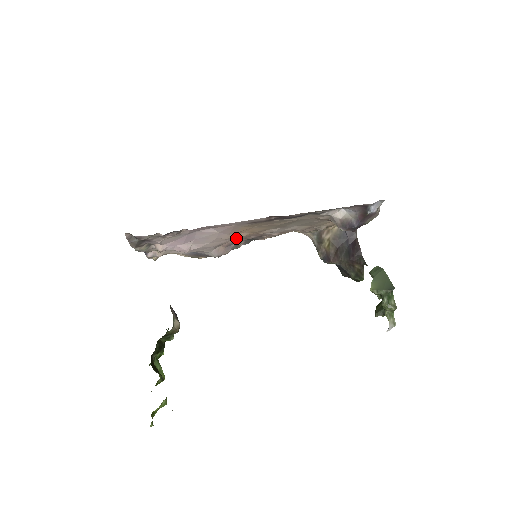
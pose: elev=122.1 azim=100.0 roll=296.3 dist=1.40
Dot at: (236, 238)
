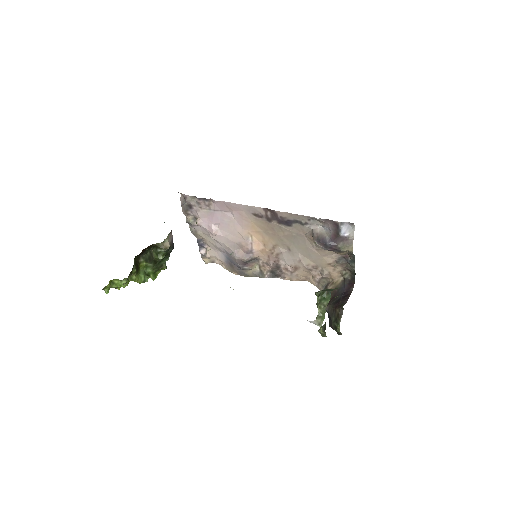
Dot at: (253, 246)
